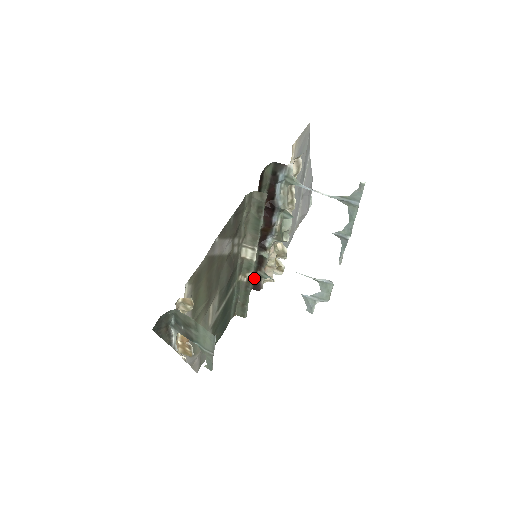
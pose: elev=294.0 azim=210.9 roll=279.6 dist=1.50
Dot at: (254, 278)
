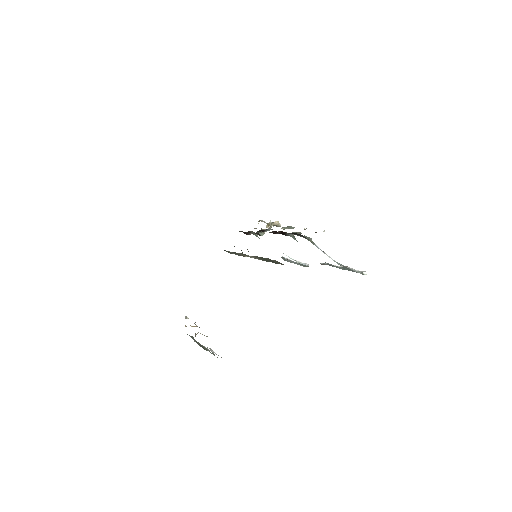
Dot at: occluded
